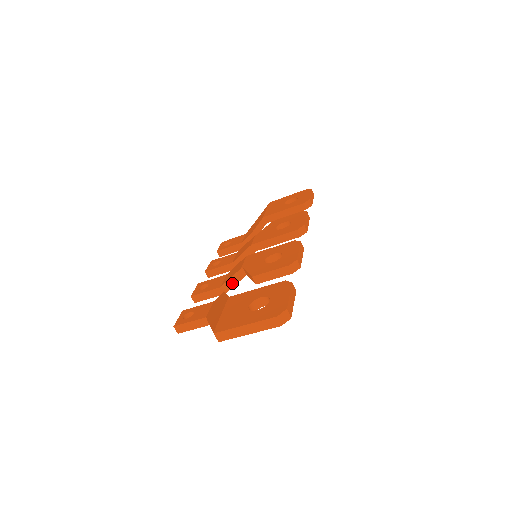
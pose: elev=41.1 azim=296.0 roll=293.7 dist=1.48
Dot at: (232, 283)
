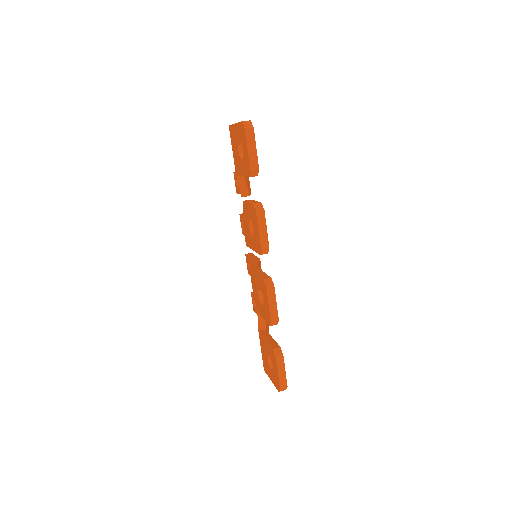
Dot at: occluded
